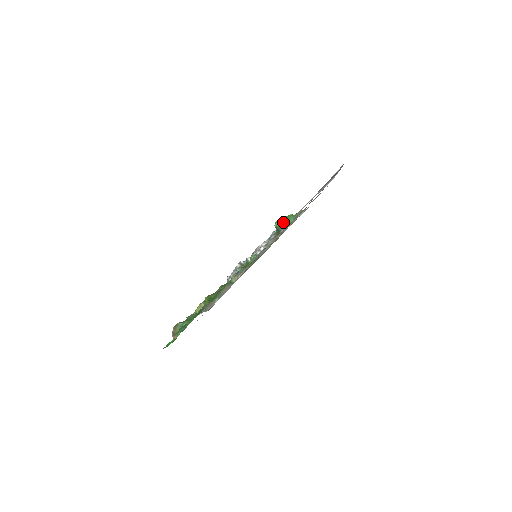
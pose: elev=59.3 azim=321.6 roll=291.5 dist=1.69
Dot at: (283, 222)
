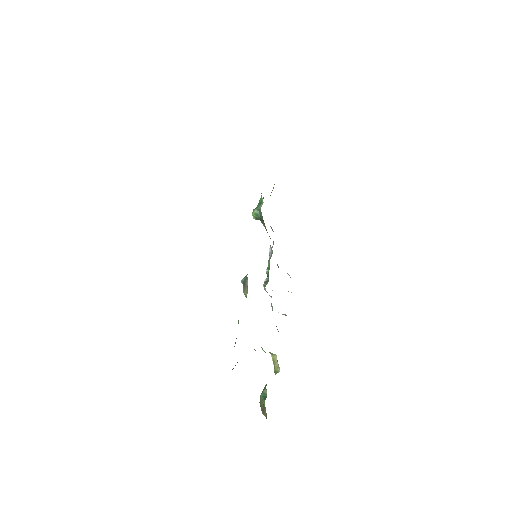
Dot at: (256, 207)
